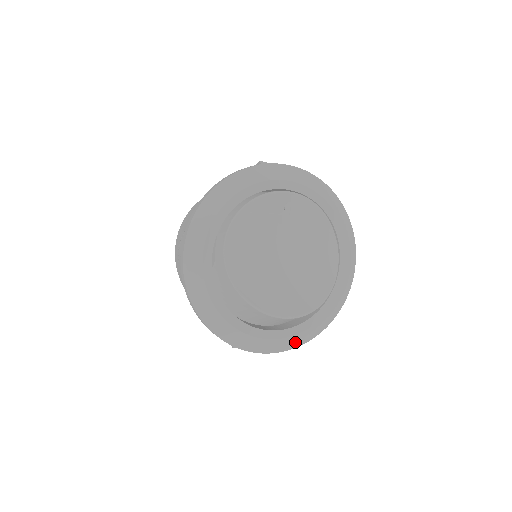
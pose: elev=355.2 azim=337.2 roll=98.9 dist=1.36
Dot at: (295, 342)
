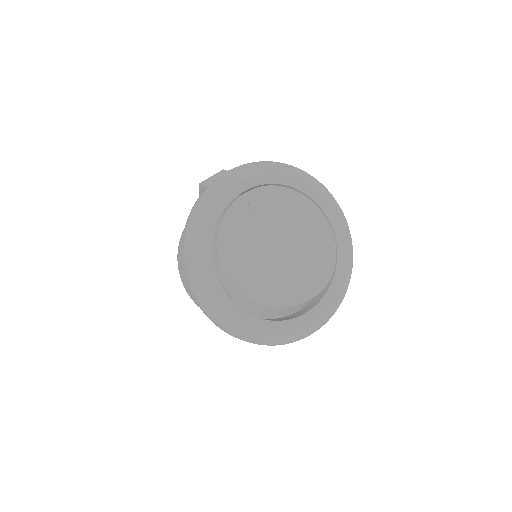
Dot at: (338, 299)
